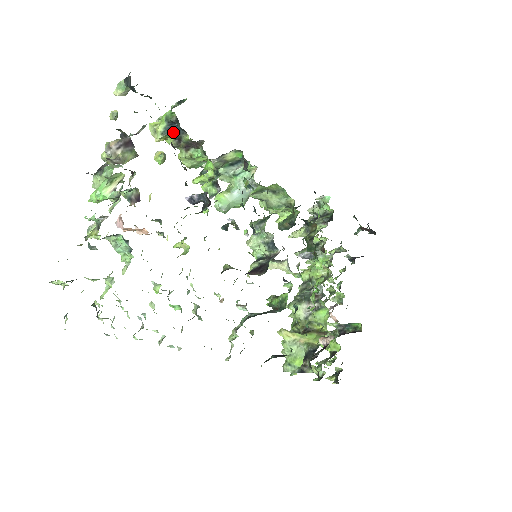
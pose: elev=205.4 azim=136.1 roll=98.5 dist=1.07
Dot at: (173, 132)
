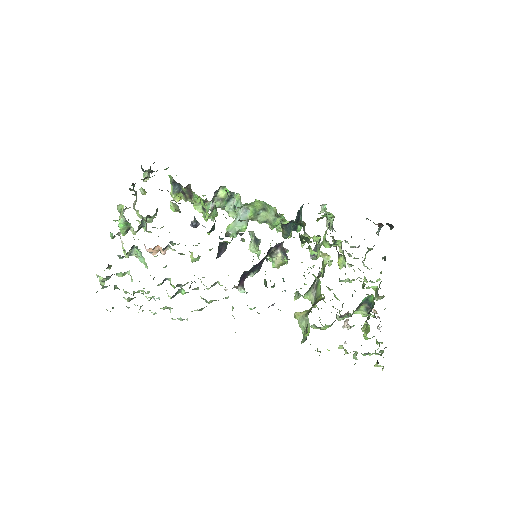
Dot at: (178, 189)
